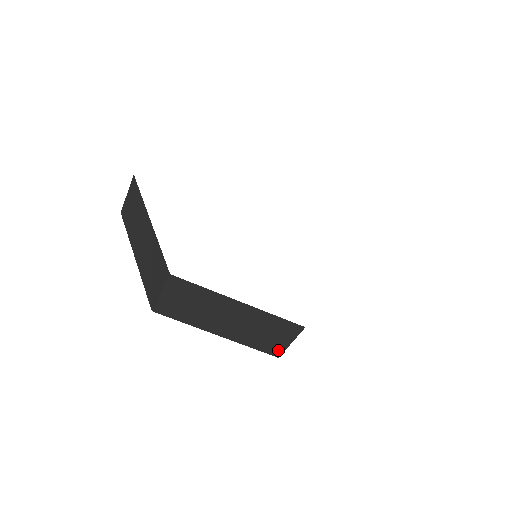
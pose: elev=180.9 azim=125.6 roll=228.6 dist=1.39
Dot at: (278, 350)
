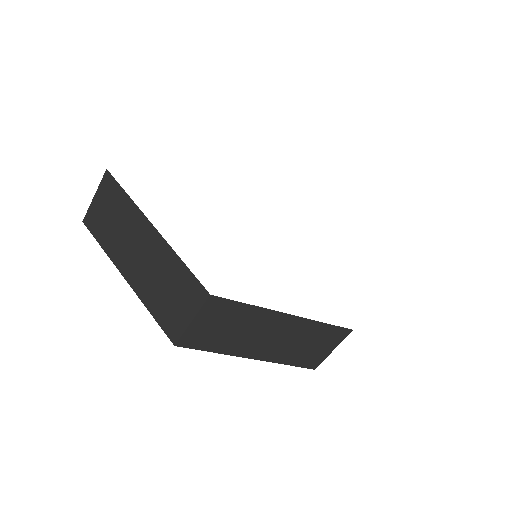
Dot at: (316, 361)
